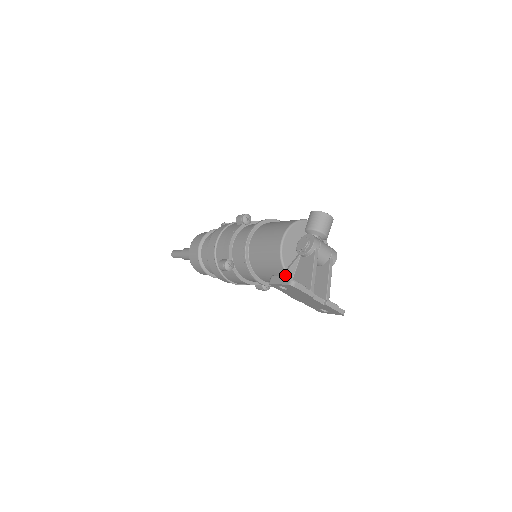
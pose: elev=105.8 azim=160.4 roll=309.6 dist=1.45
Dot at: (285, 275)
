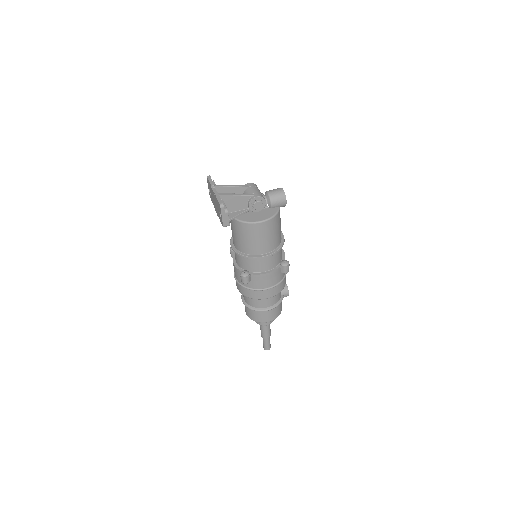
Dot at: occluded
